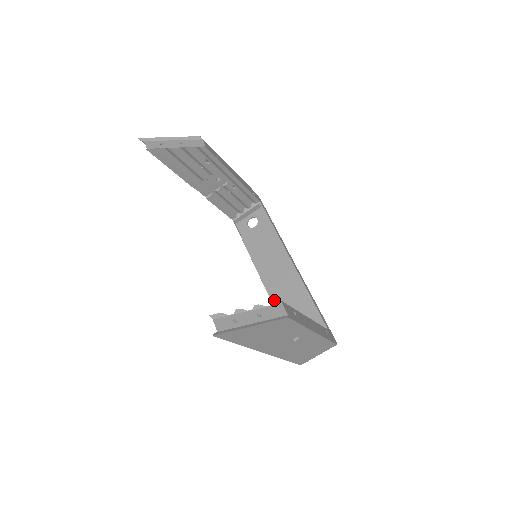
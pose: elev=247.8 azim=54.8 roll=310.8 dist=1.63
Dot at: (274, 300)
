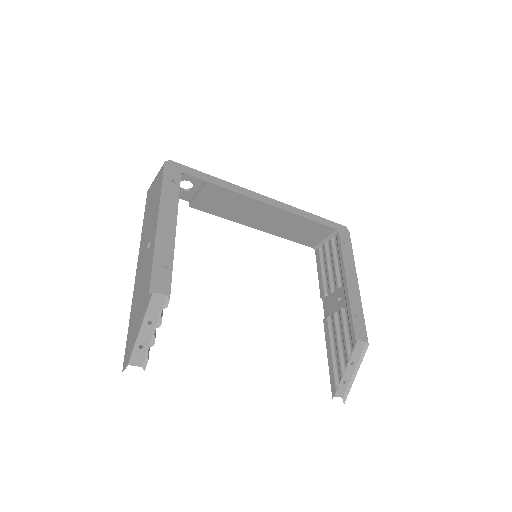
Dot at: (272, 233)
